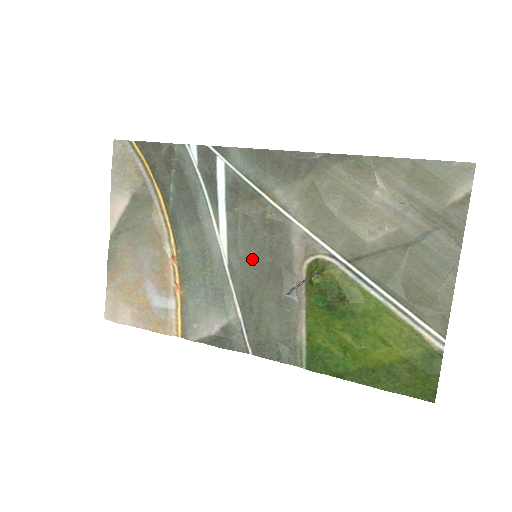
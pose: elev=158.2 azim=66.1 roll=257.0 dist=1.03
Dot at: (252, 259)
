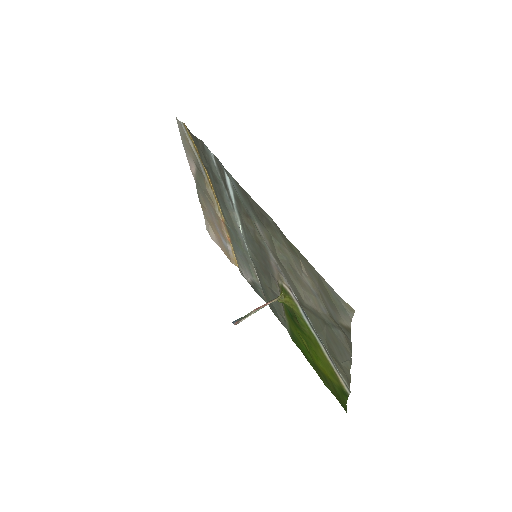
Dot at: (256, 255)
